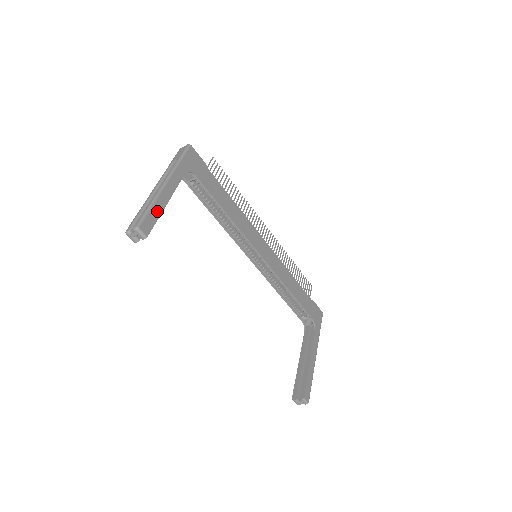
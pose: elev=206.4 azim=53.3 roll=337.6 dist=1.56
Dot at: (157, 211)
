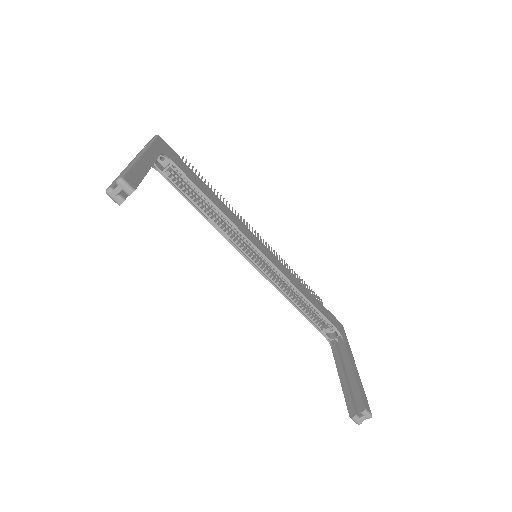
Dot at: (140, 172)
